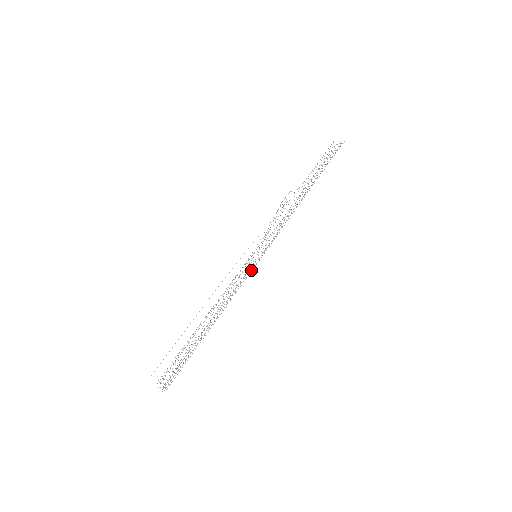
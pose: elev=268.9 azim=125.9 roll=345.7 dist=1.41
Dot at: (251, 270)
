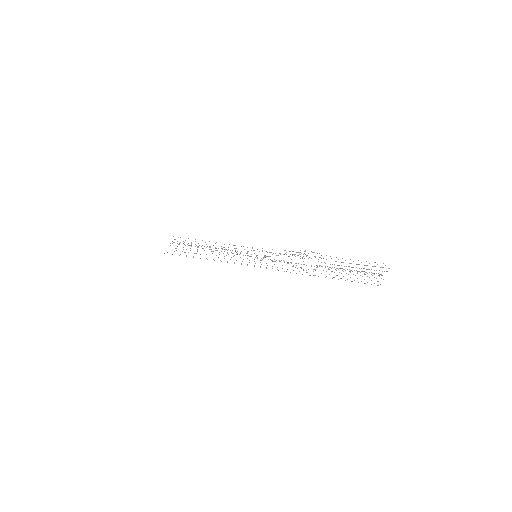
Dot at: occluded
